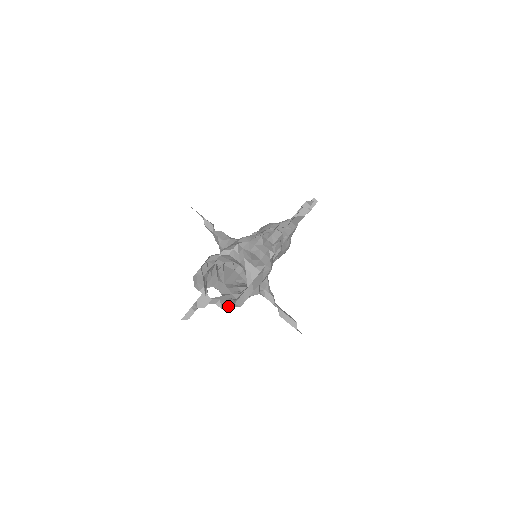
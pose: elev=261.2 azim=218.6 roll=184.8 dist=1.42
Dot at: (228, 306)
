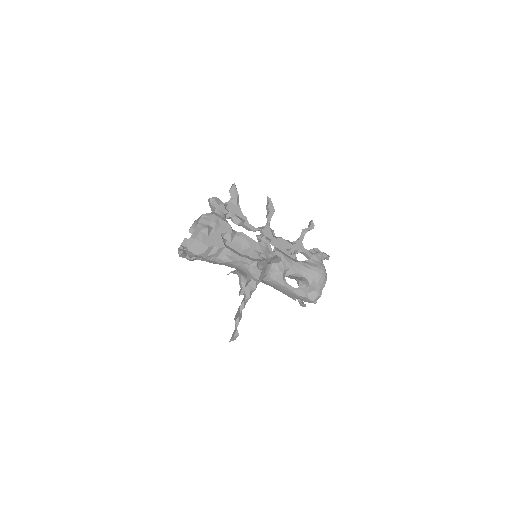
Dot at: (189, 244)
